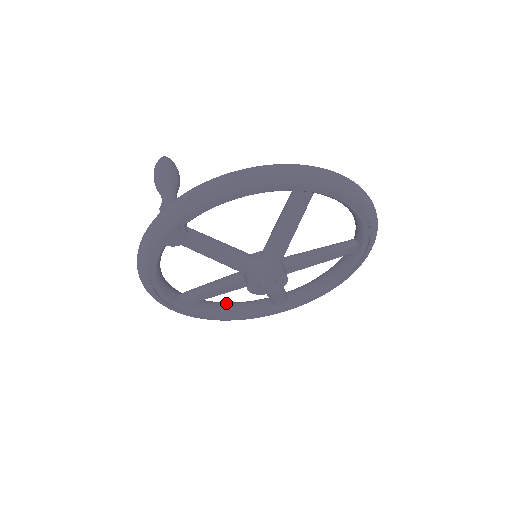
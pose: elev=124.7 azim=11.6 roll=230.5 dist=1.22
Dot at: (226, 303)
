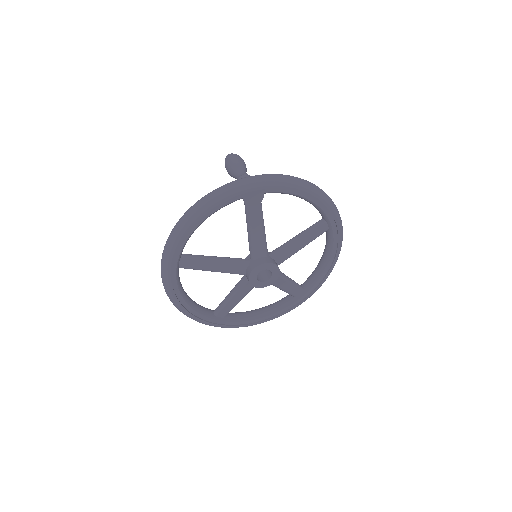
Dot at: occluded
